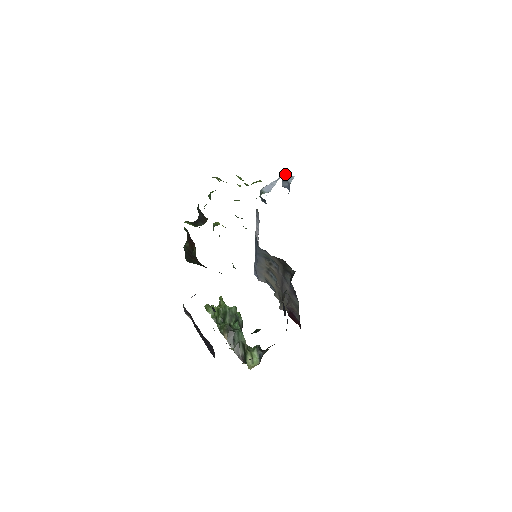
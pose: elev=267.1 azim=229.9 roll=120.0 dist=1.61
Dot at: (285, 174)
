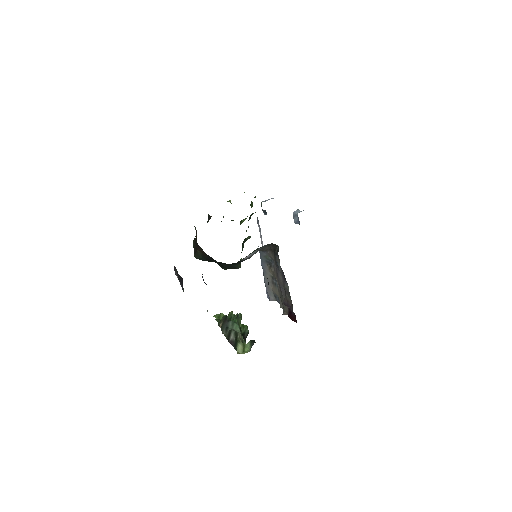
Dot at: occluded
